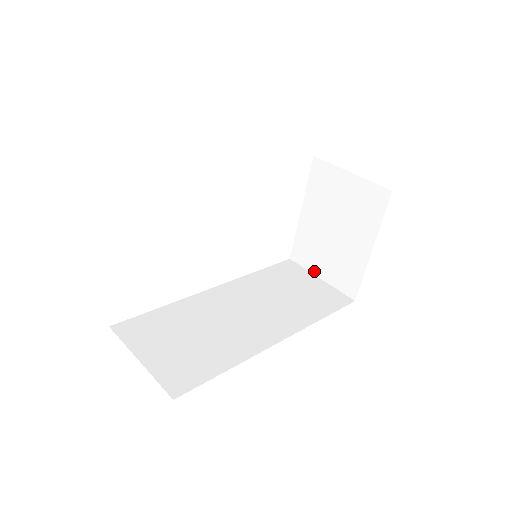
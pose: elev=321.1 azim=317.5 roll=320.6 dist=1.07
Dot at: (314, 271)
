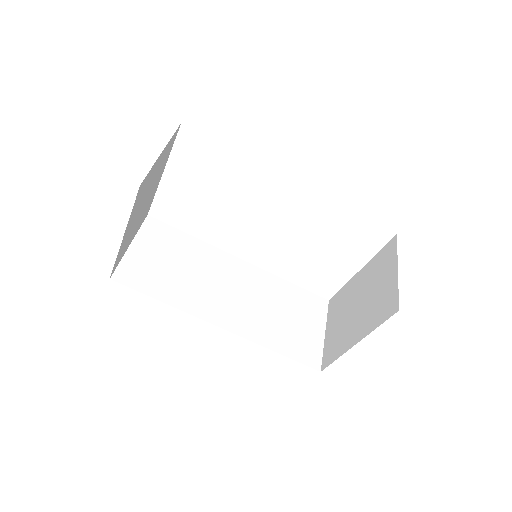
Dot at: (328, 324)
